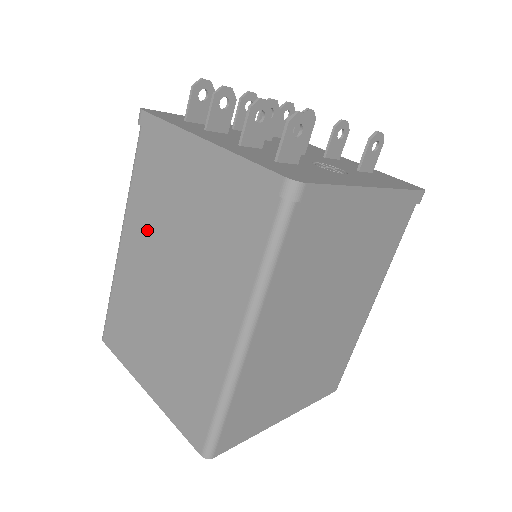
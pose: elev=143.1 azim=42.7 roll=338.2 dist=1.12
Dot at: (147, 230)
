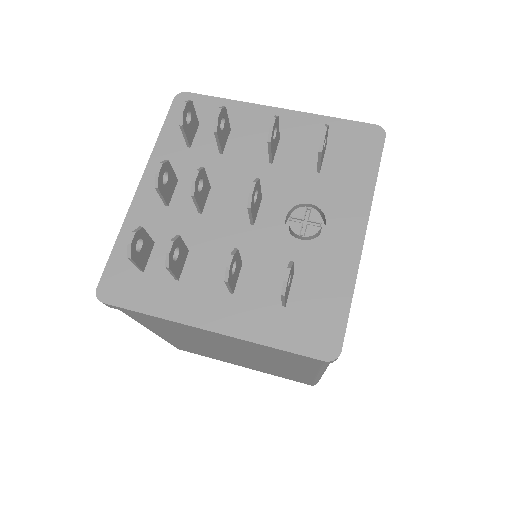
Dot at: (180, 336)
